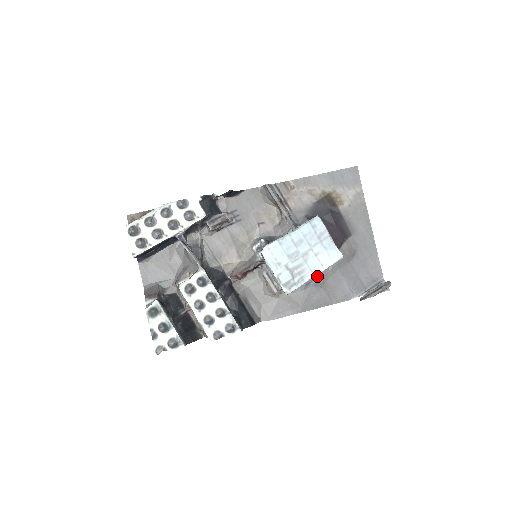
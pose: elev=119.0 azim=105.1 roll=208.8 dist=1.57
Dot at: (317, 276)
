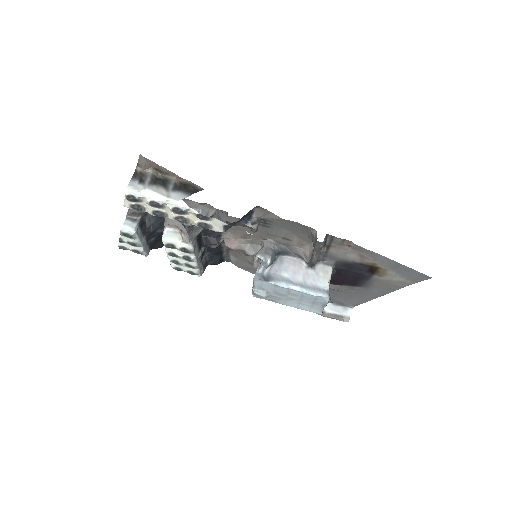
Dot at: occluded
